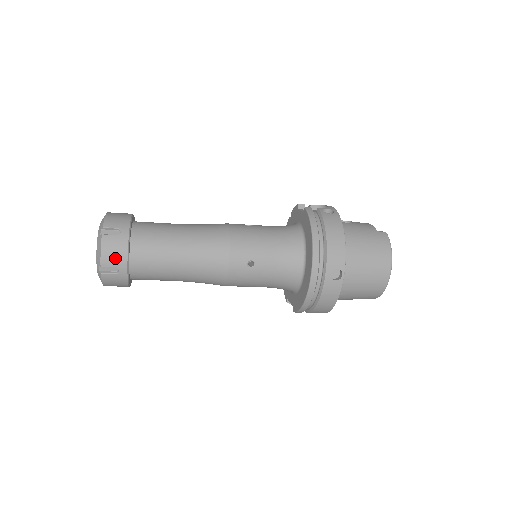
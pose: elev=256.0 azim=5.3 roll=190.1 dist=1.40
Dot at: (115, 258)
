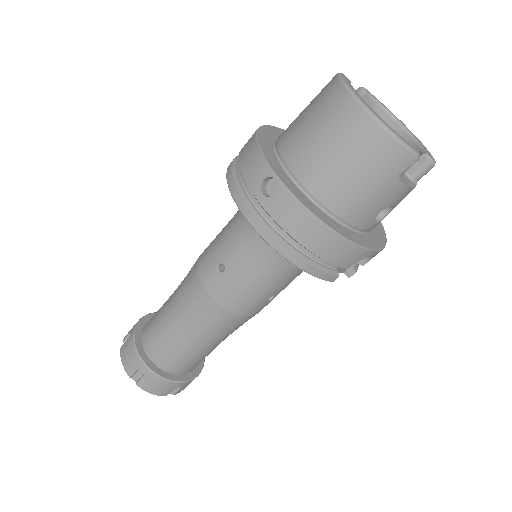
Dot at: (131, 361)
